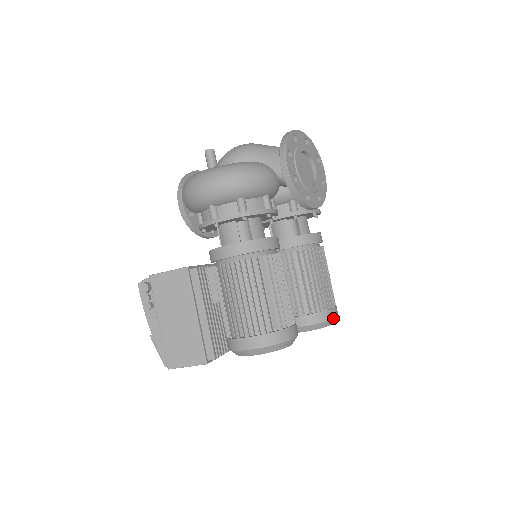
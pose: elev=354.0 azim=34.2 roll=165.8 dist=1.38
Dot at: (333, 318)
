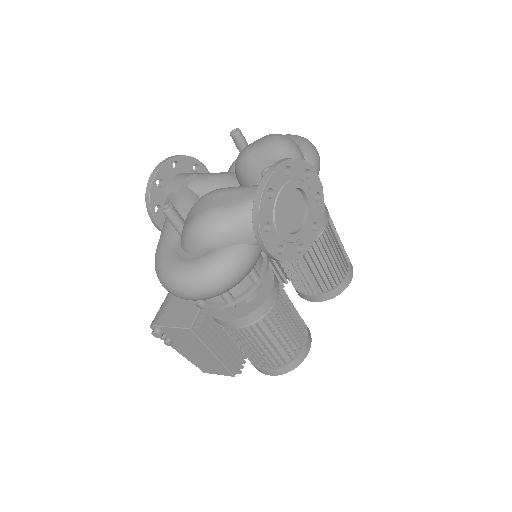
Dot at: occluded
